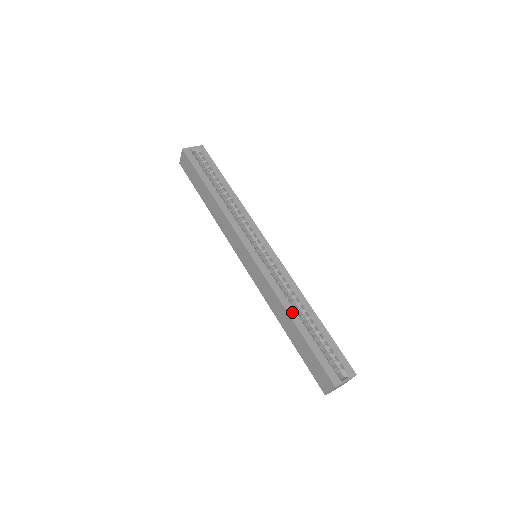
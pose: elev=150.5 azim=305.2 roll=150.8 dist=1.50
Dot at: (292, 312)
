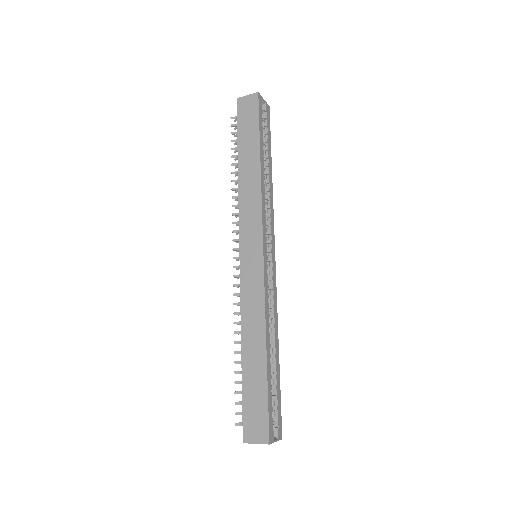
Dot at: (269, 341)
